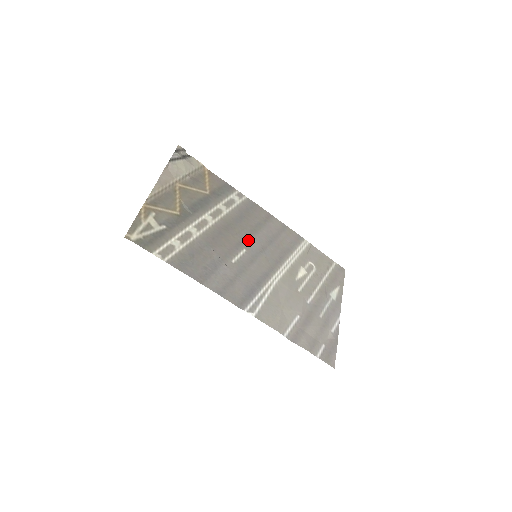
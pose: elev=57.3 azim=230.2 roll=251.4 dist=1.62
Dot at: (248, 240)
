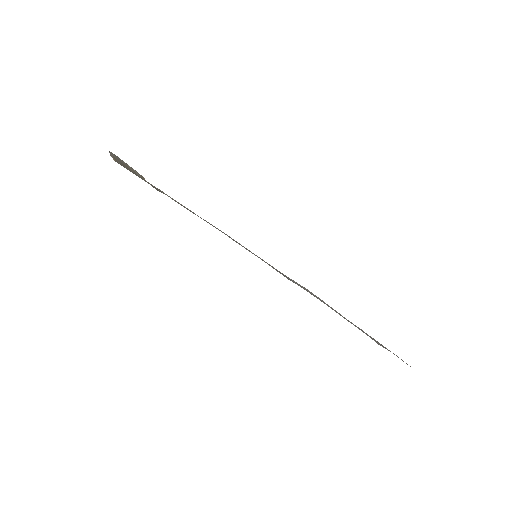
Dot at: occluded
